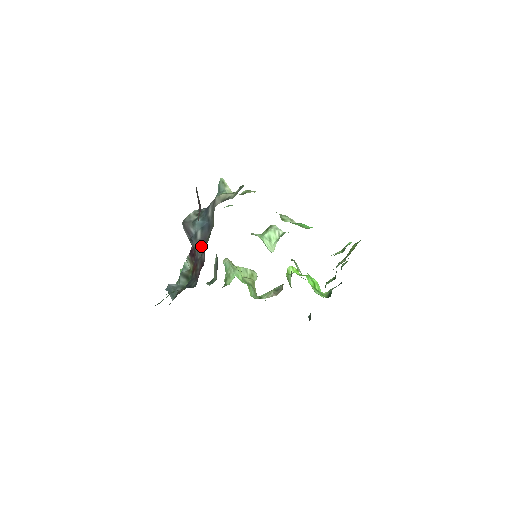
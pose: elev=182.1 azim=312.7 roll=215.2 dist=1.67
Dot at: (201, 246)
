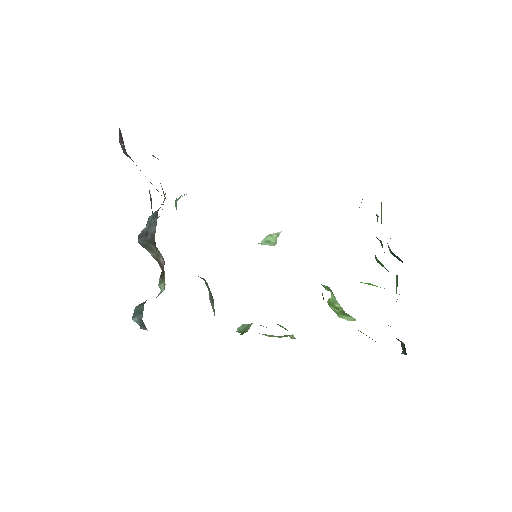
Dot at: (156, 221)
